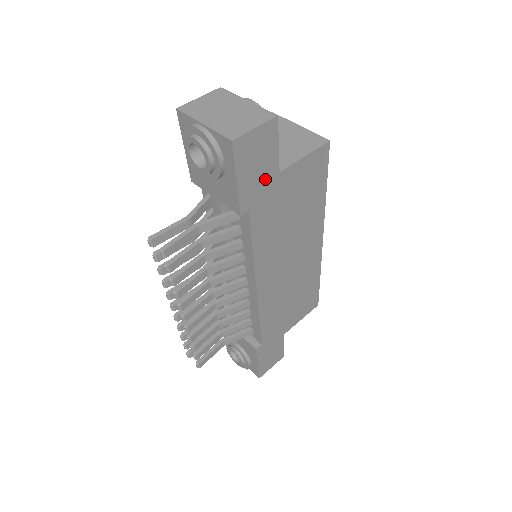
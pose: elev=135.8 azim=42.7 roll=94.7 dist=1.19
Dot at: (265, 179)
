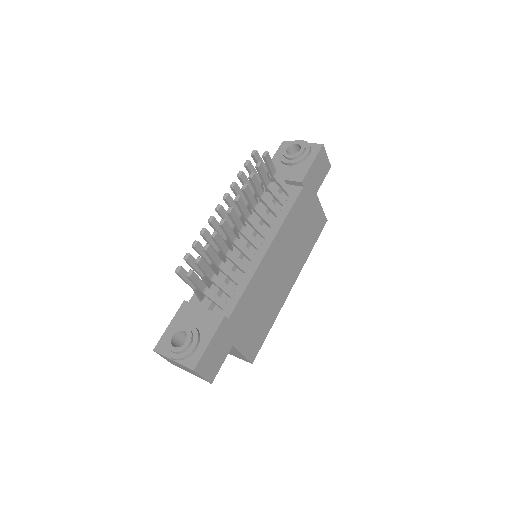
Dot at: (314, 185)
